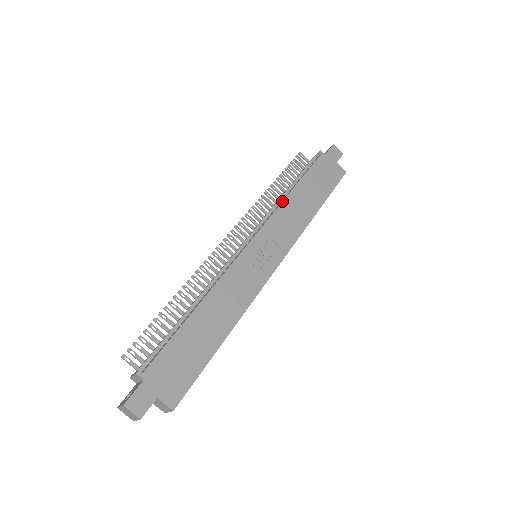
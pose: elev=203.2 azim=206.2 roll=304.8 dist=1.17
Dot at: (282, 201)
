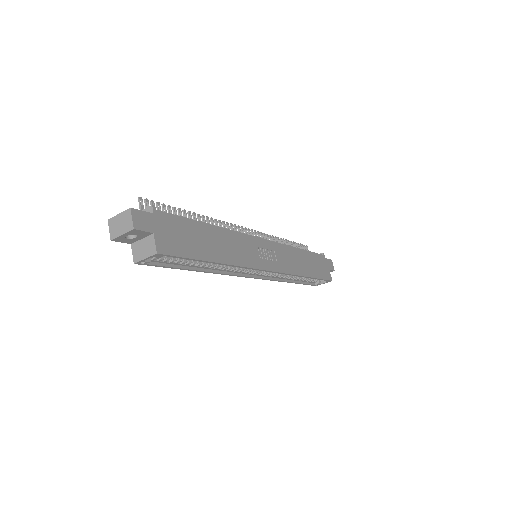
Dot at: (291, 246)
